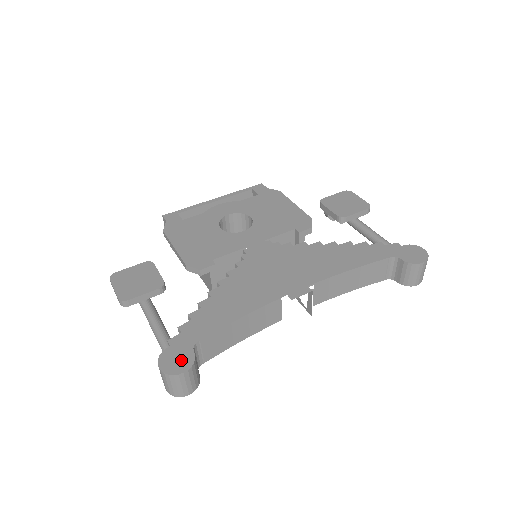
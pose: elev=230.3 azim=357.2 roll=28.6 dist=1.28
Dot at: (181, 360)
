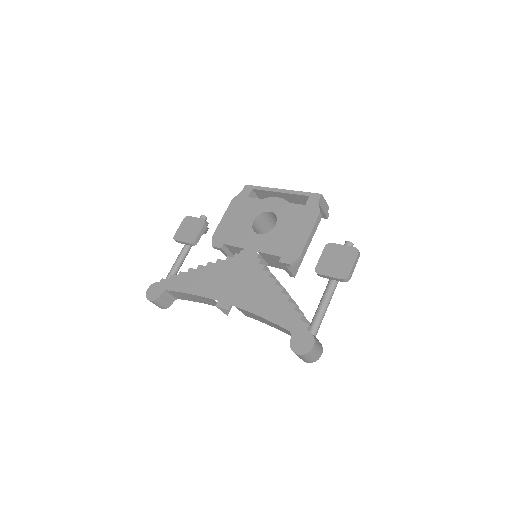
Dot at: (154, 294)
